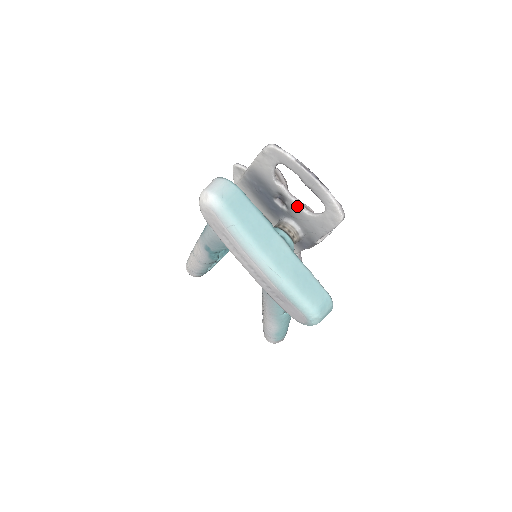
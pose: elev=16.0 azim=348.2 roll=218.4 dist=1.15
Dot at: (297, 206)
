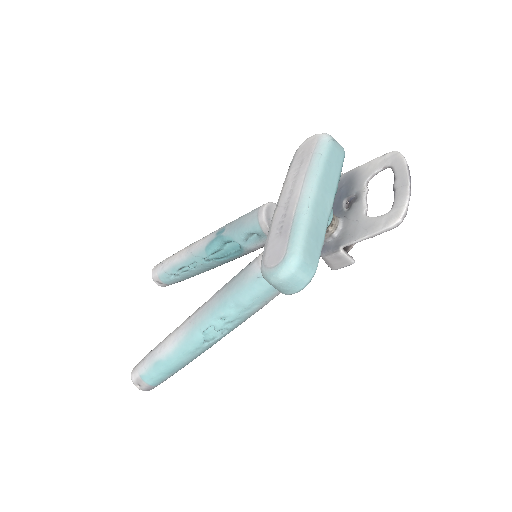
Dot at: (363, 206)
